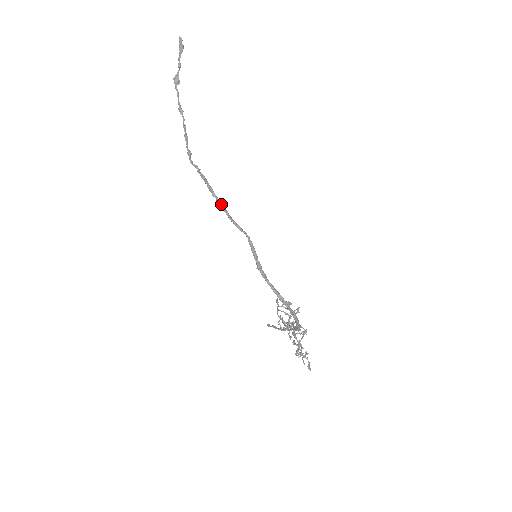
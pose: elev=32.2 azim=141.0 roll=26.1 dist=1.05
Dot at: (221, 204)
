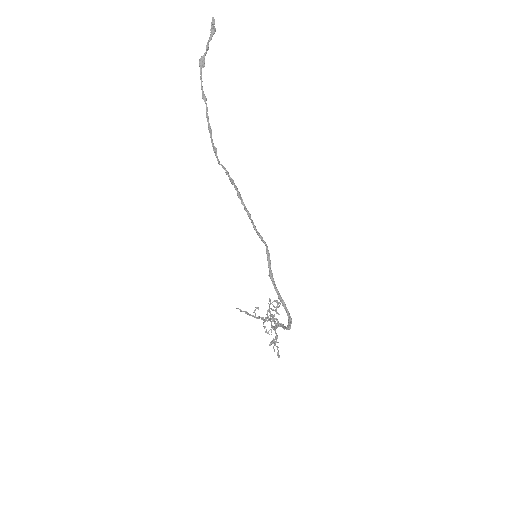
Dot at: (248, 213)
